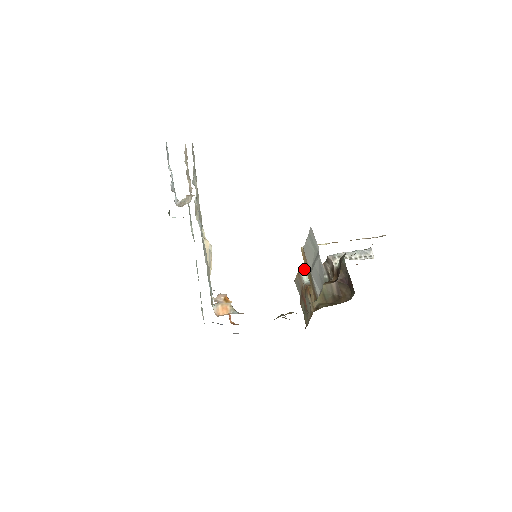
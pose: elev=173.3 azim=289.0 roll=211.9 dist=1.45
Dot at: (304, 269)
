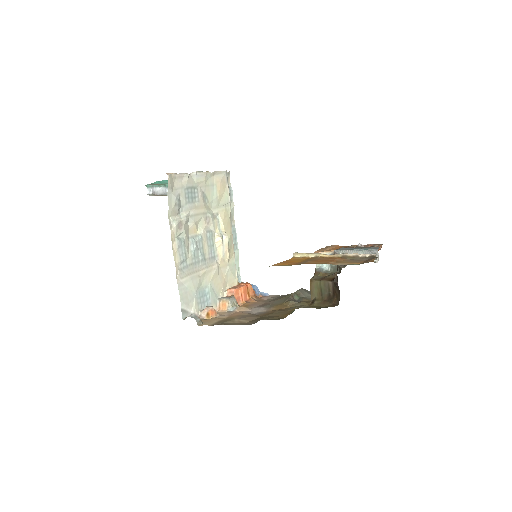
Dot at: occluded
